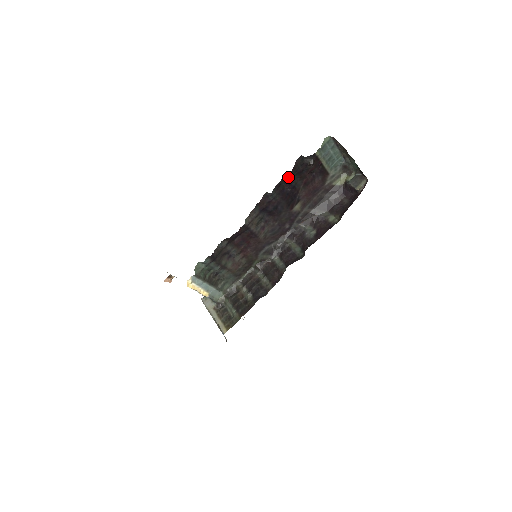
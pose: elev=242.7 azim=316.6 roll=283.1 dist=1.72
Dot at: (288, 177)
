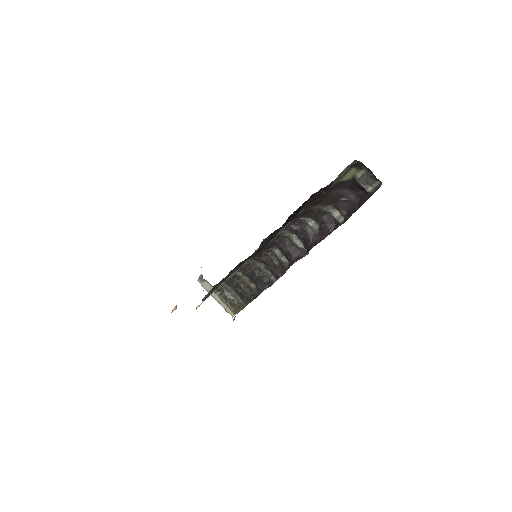
Dot at: (297, 210)
